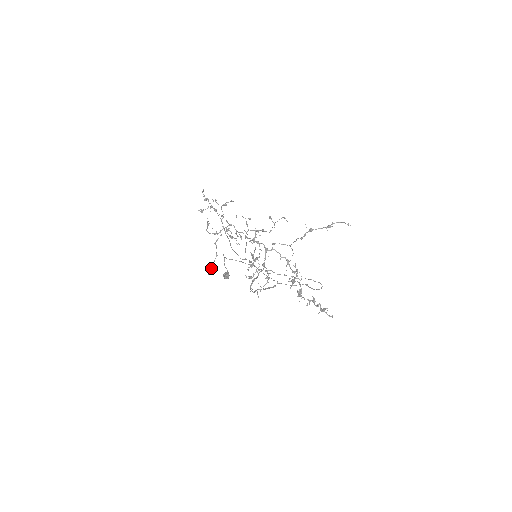
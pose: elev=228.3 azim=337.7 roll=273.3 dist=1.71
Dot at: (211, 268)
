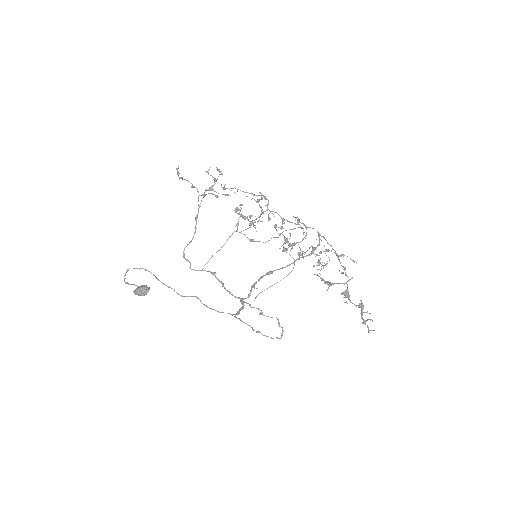
Dot at: occluded
